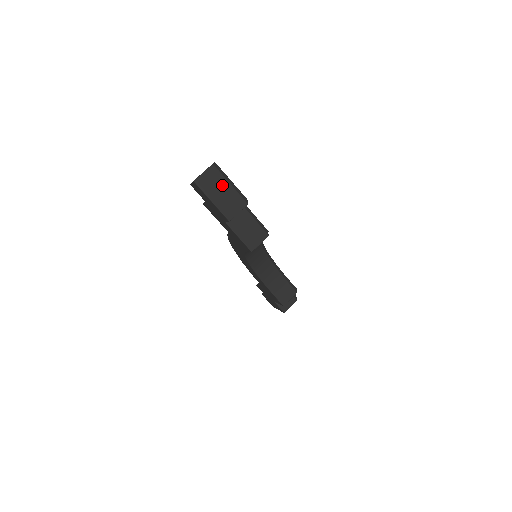
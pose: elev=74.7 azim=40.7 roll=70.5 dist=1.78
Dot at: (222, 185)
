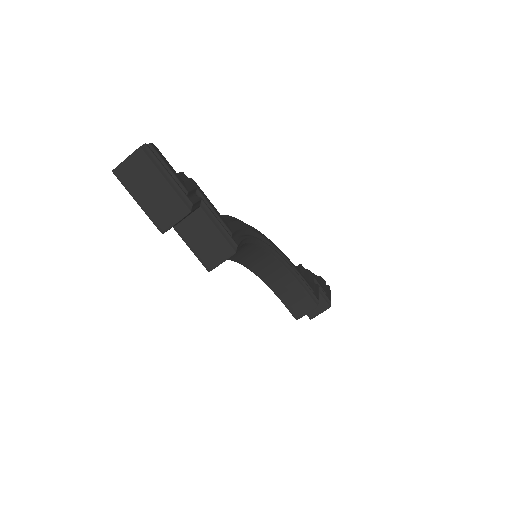
Dot at: (153, 180)
